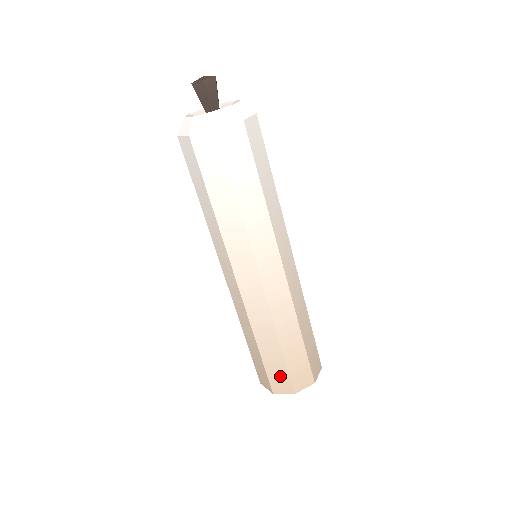
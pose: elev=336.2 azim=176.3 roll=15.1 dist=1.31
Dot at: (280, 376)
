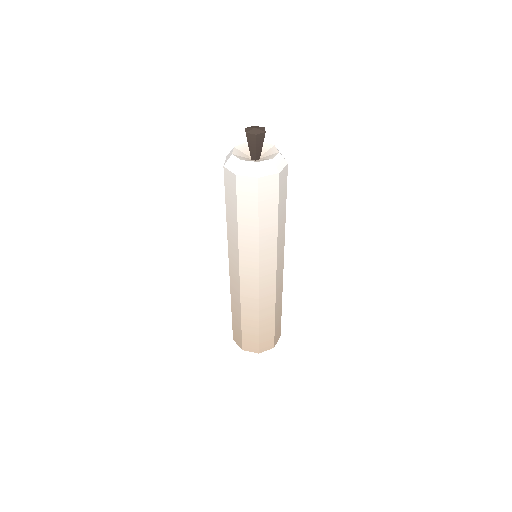
Dot at: (252, 340)
